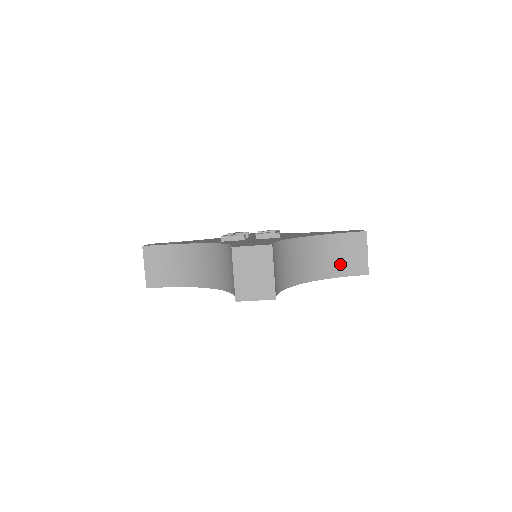
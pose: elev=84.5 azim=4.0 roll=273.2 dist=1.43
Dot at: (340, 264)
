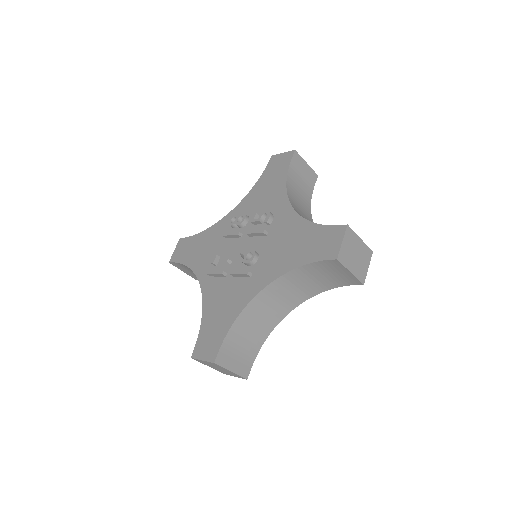
Dot at: (326, 281)
